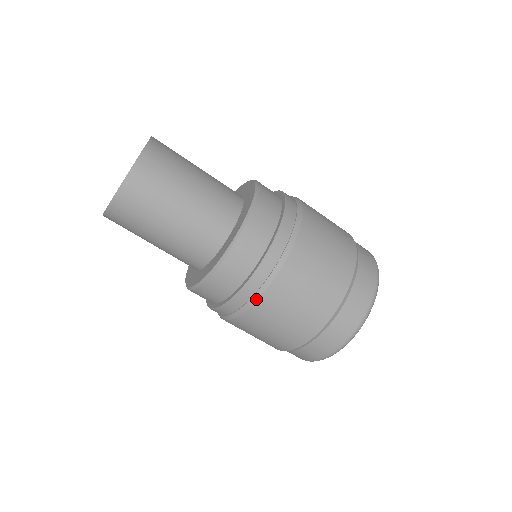
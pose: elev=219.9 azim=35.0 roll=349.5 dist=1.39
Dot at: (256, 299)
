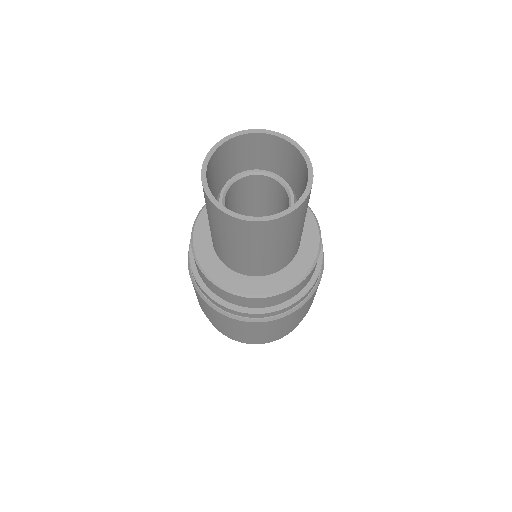
Dot at: (274, 319)
